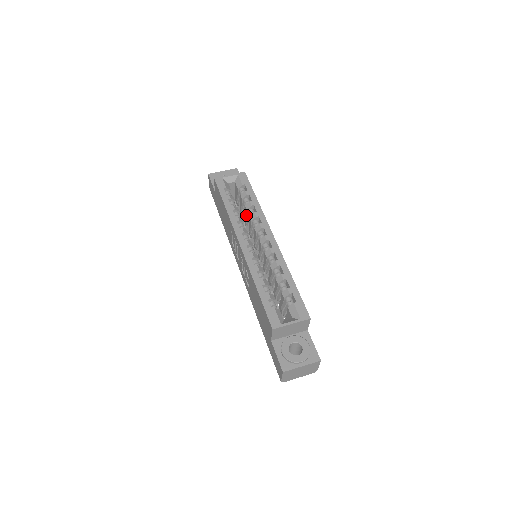
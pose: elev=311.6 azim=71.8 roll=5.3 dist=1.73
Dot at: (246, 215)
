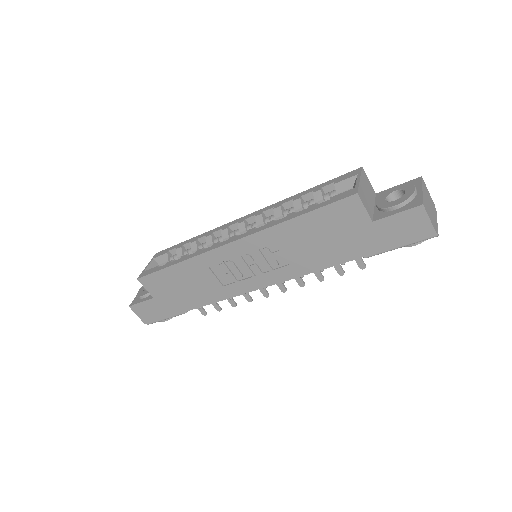
Dot at: occluded
